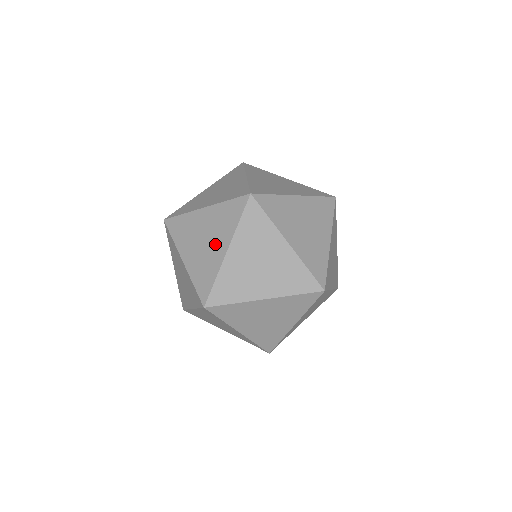
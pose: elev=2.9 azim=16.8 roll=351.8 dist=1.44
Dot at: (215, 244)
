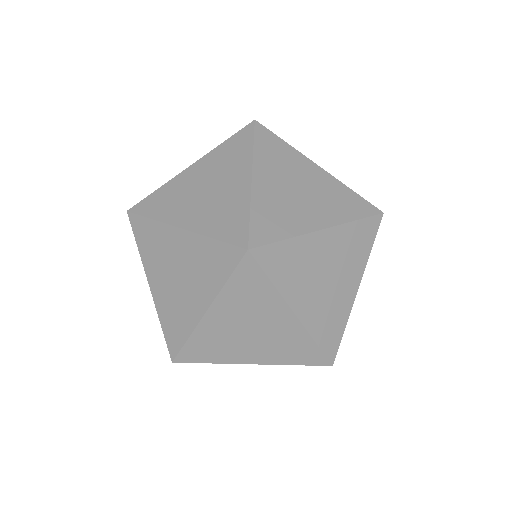
Dot at: (271, 322)
